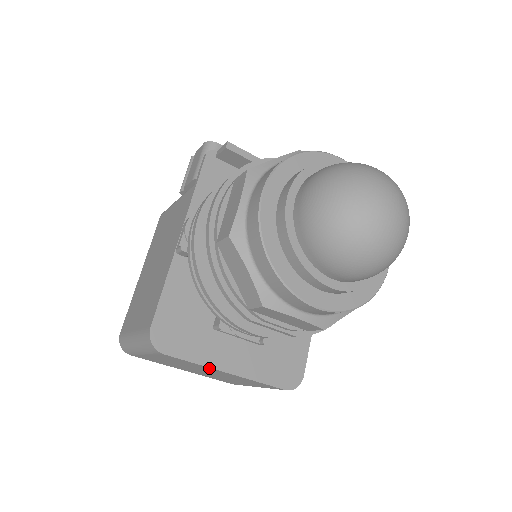
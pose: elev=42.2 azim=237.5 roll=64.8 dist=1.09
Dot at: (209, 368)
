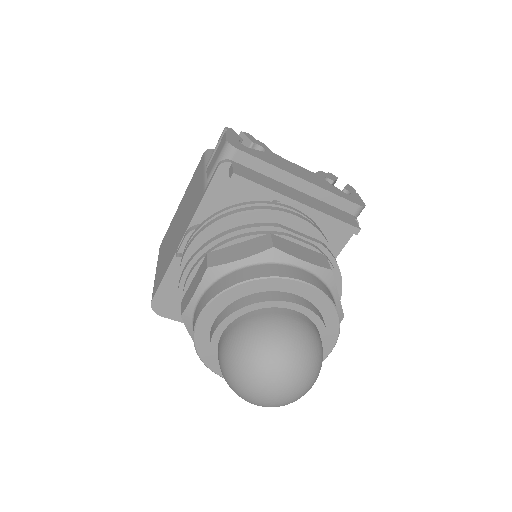
Dot at: occluded
